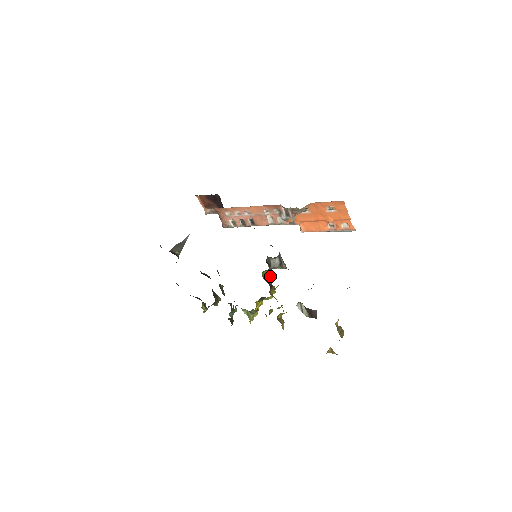
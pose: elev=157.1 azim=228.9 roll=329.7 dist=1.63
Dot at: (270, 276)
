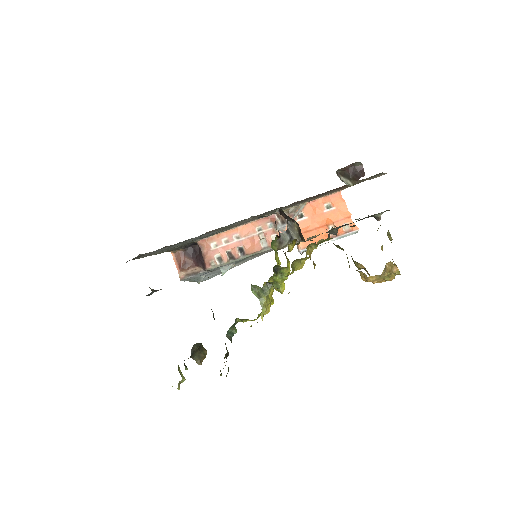
Dot at: occluded
